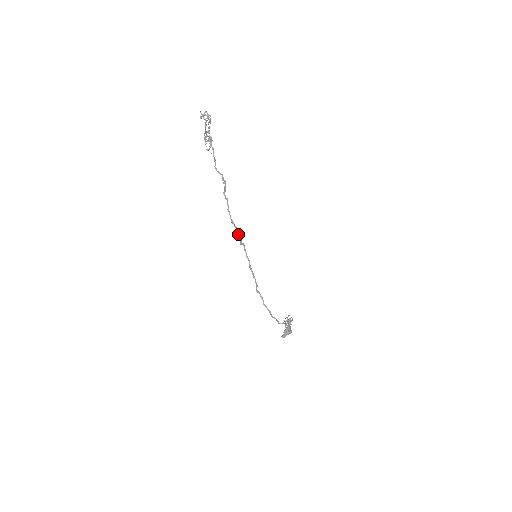
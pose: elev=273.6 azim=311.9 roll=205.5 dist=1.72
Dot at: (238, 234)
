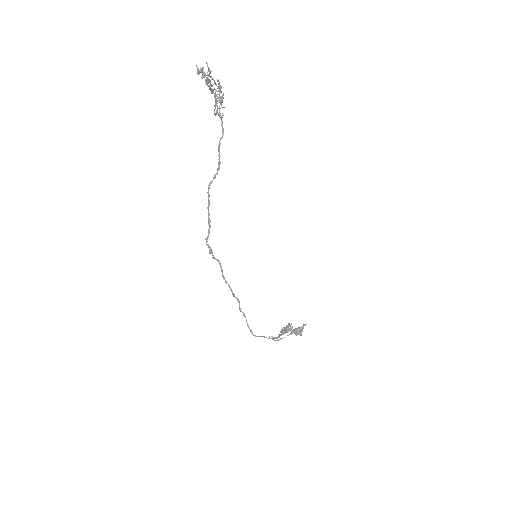
Dot at: occluded
